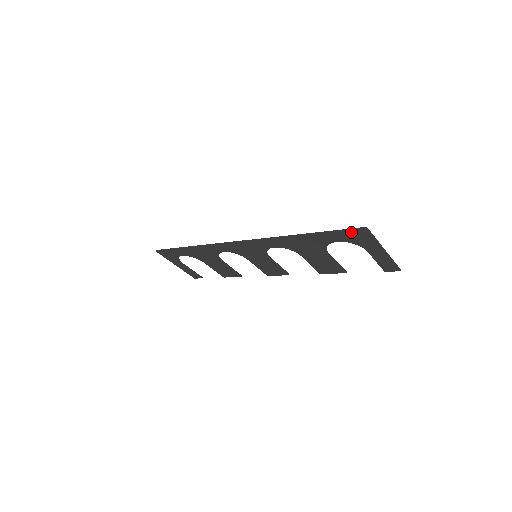
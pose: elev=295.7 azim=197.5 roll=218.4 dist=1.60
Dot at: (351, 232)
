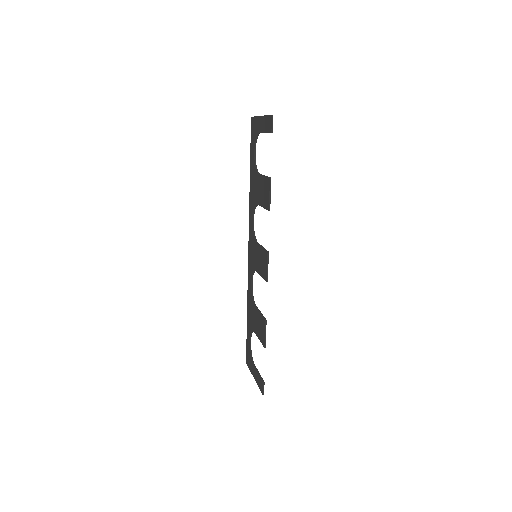
Dot at: (252, 133)
